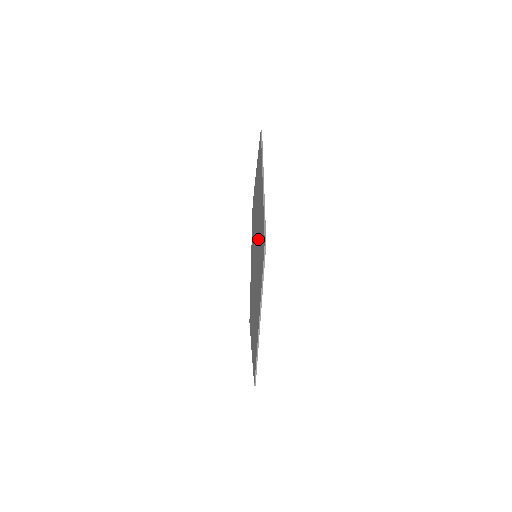
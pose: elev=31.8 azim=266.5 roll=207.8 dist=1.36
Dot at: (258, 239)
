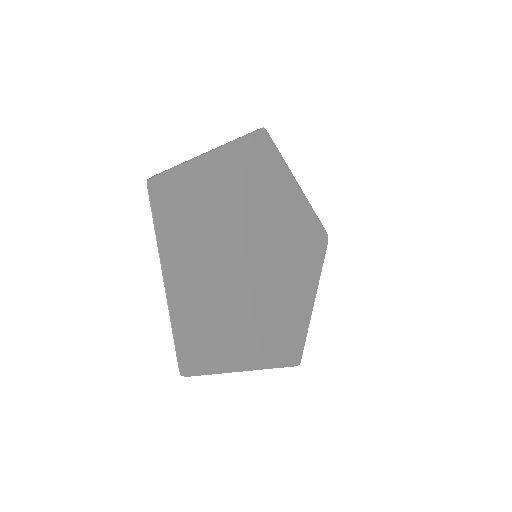
Dot at: (225, 220)
